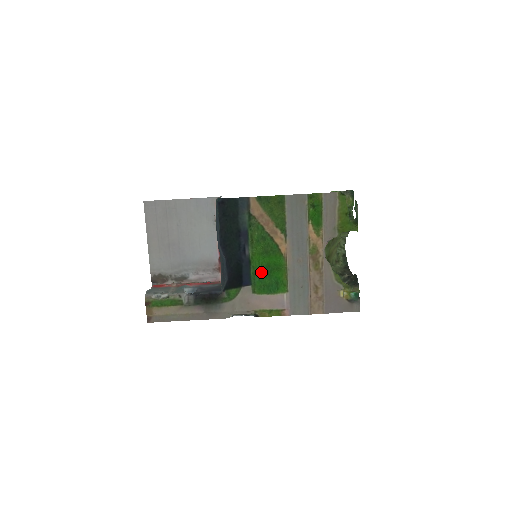
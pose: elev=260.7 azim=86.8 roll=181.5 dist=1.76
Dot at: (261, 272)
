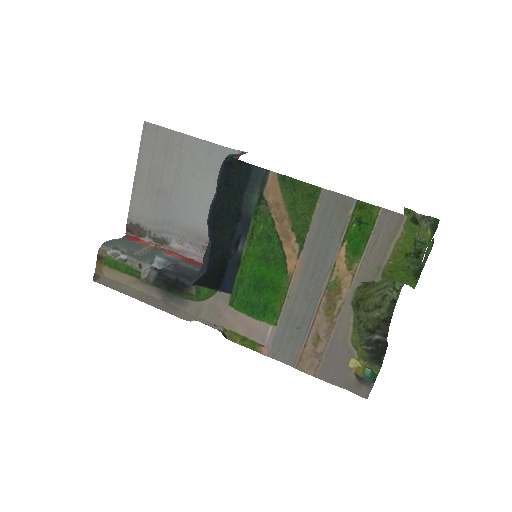
Dot at: (250, 283)
